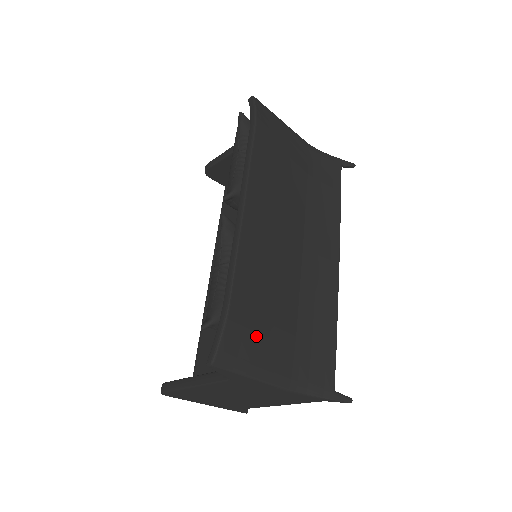
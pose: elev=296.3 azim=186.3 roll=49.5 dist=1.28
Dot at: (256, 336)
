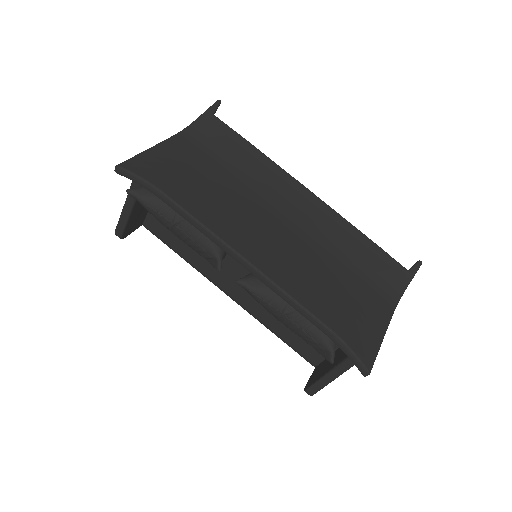
Dot at: (357, 319)
